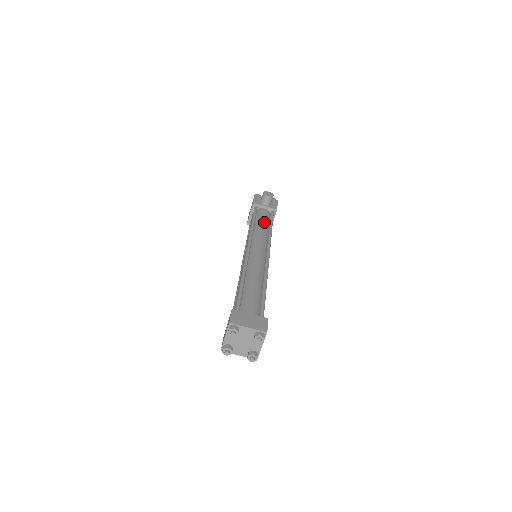
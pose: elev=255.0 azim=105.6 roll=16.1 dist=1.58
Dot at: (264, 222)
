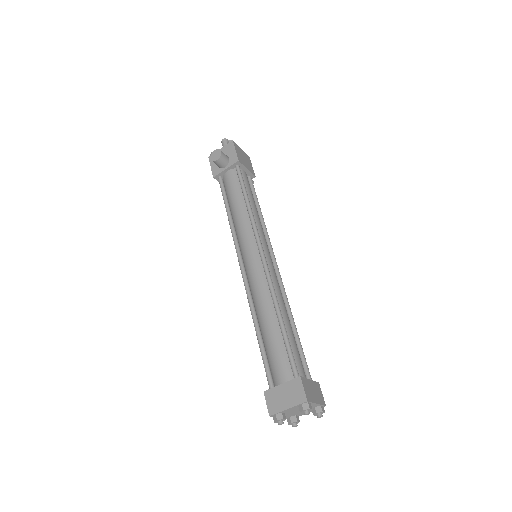
Dot at: (236, 198)
